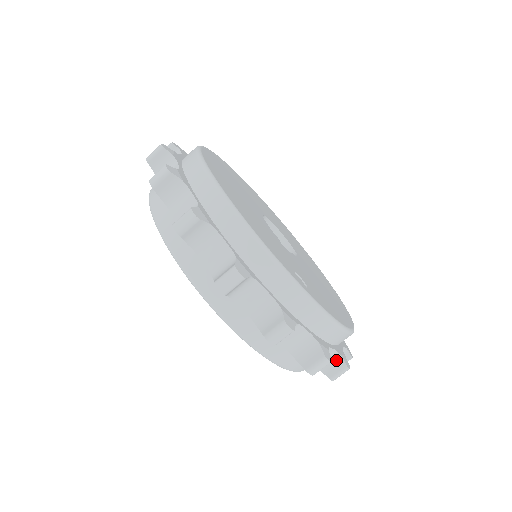
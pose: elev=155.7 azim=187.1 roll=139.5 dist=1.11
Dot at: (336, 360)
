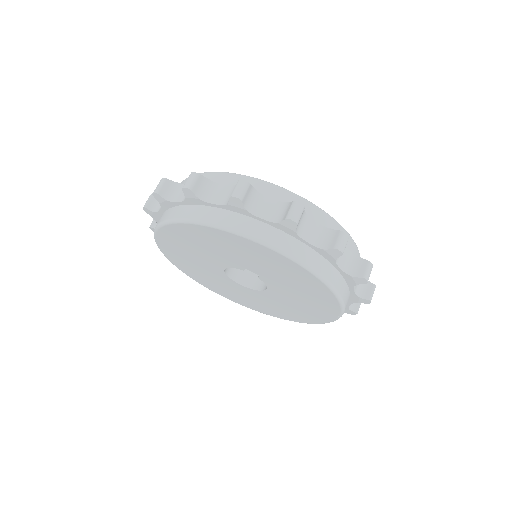
Dot at: (357, 262)
